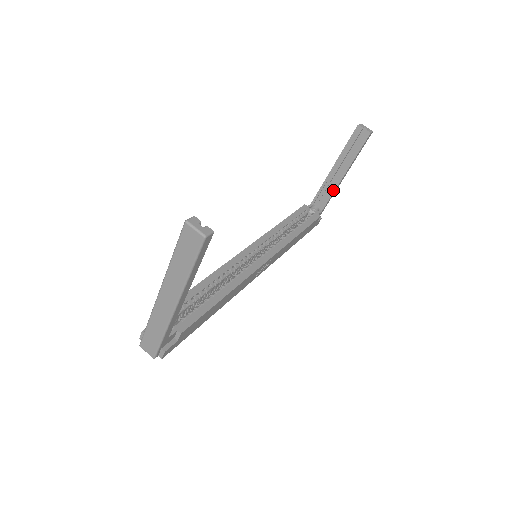
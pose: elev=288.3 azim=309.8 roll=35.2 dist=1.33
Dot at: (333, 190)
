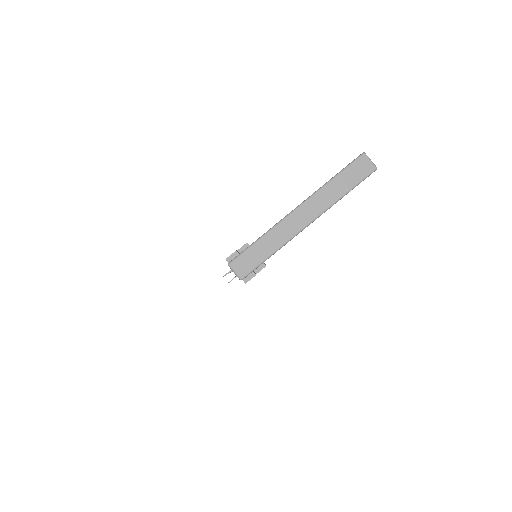
Dot at: occluded
